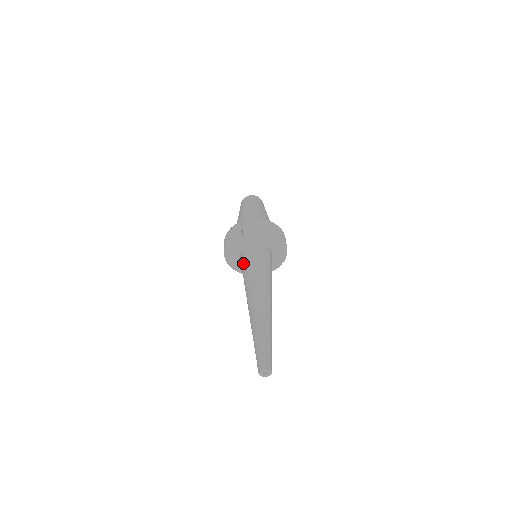
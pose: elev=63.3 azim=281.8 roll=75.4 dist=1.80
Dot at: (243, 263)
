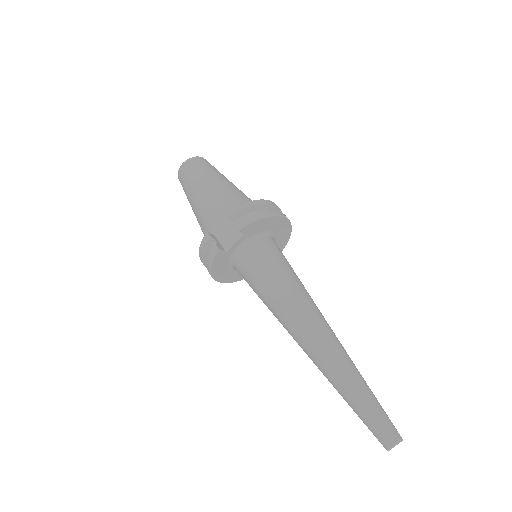
Dot at: (250, 285)
